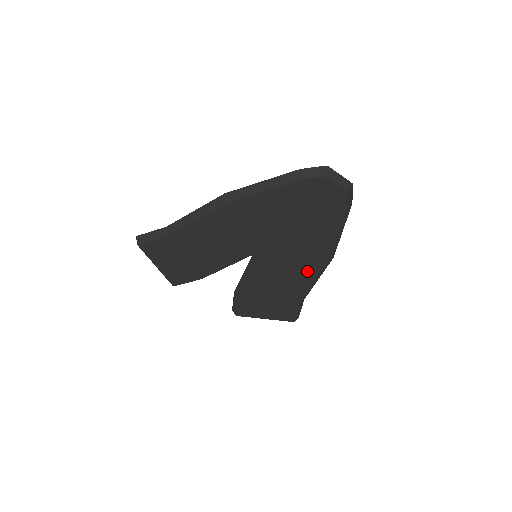
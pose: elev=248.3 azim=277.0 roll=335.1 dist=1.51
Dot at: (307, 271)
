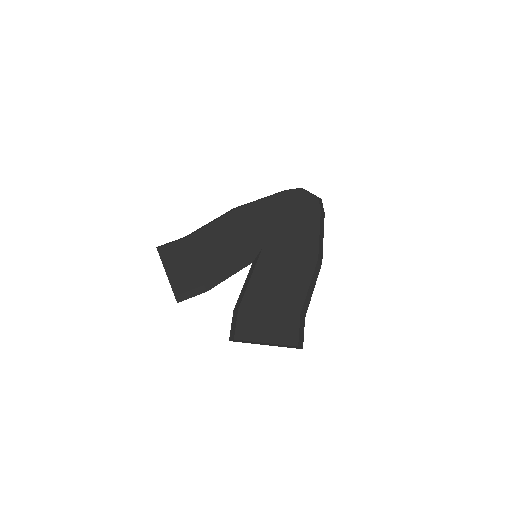
Dot at: (302, 270)
